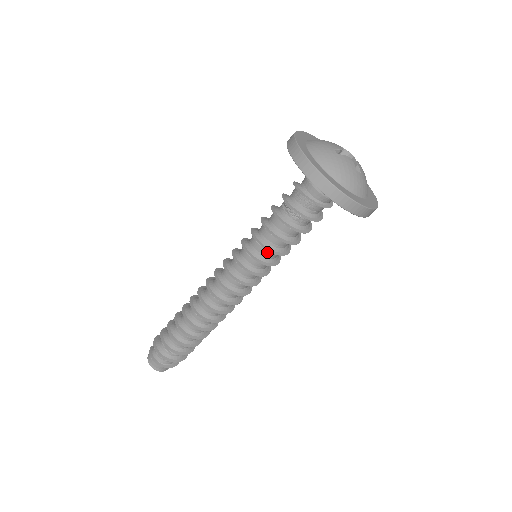
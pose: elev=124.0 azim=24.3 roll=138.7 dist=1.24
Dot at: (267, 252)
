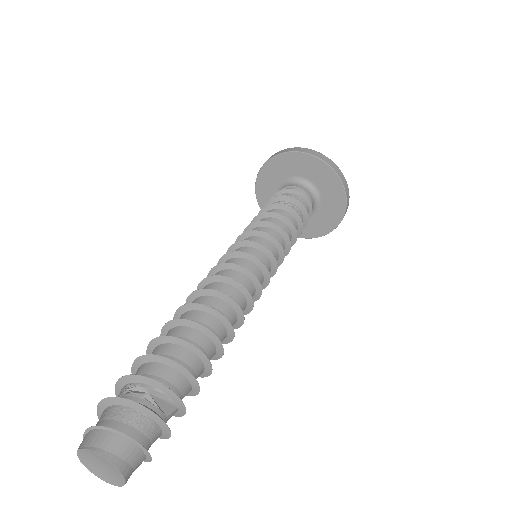
Dot at: (279, 238)
